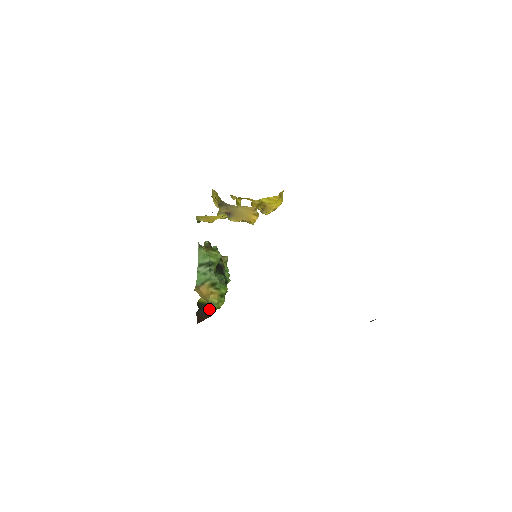
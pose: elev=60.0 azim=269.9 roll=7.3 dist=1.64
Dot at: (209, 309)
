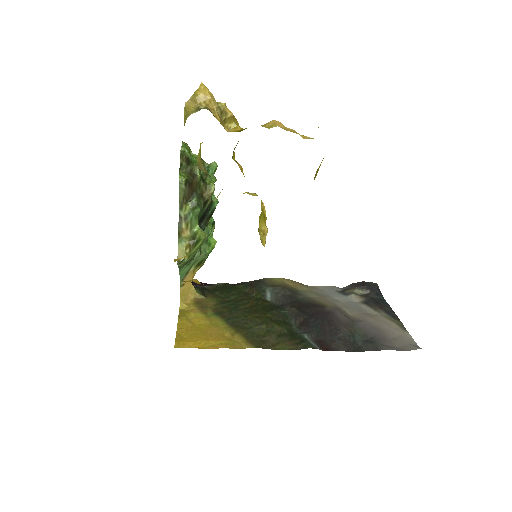
Dot at: occluded
